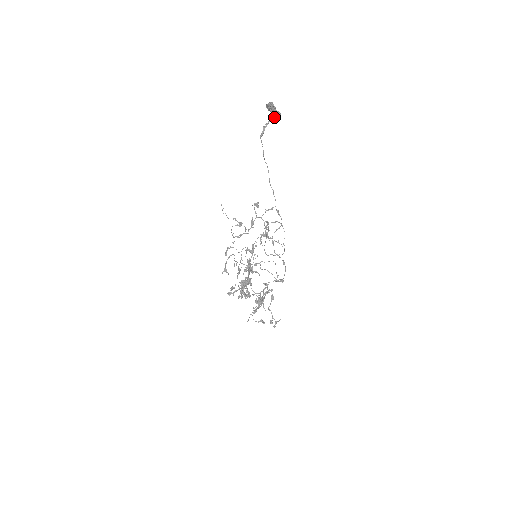
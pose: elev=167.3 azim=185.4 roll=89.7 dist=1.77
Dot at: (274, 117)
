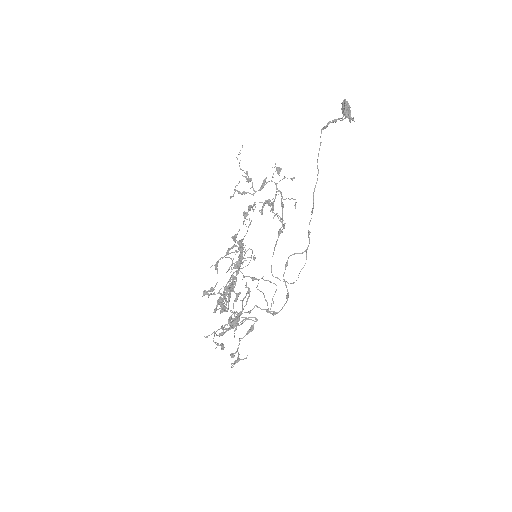
Dot at: (345, 118)
